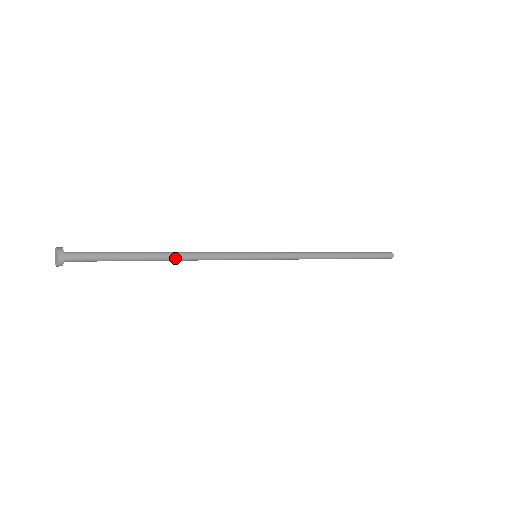
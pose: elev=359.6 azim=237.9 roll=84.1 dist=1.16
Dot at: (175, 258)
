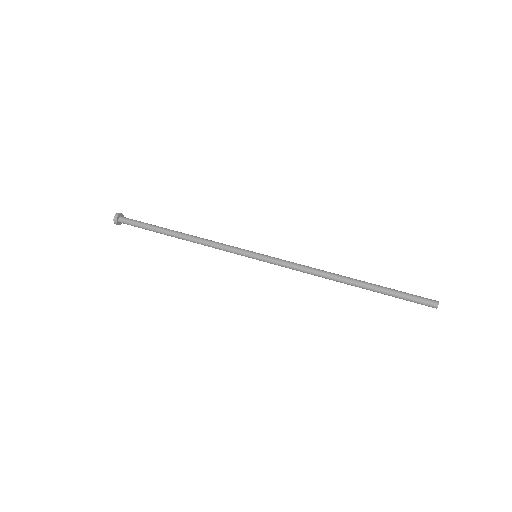
Dot at: (186, 240)
